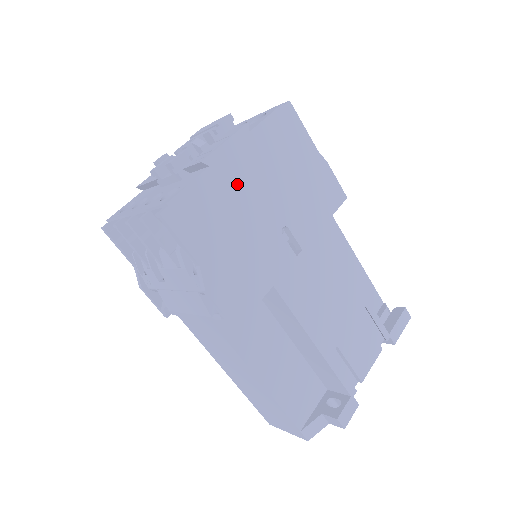
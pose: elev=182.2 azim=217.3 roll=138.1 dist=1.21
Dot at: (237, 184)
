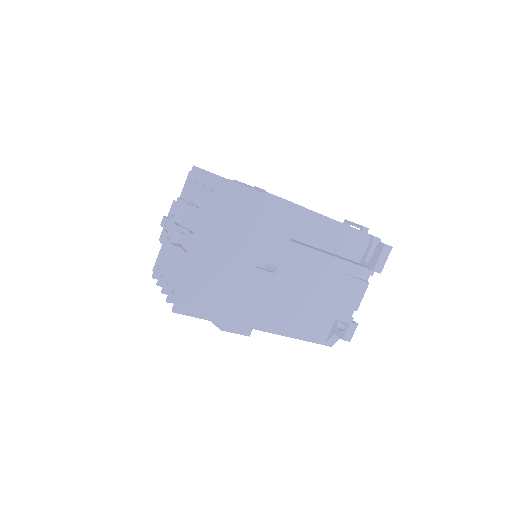
Dot at: (212, 263)
